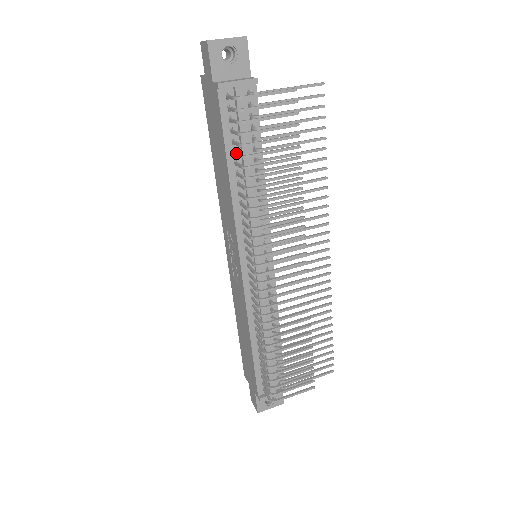
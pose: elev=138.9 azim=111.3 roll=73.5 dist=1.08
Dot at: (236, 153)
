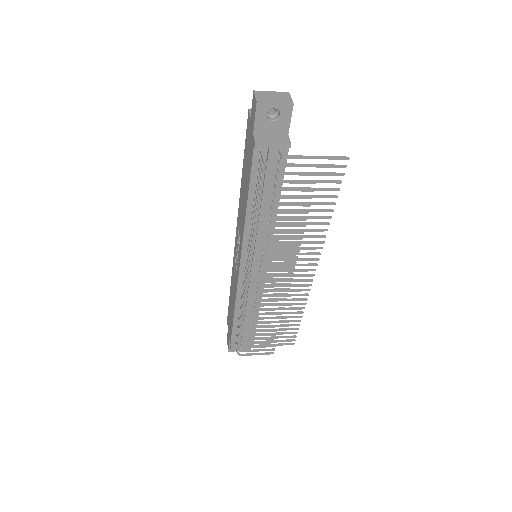
Dot at: (256, 195)
